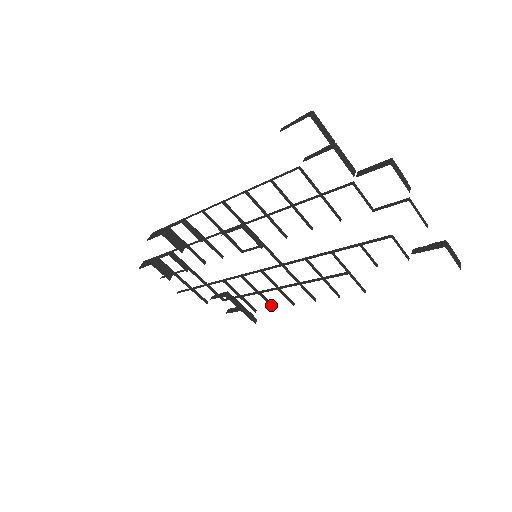
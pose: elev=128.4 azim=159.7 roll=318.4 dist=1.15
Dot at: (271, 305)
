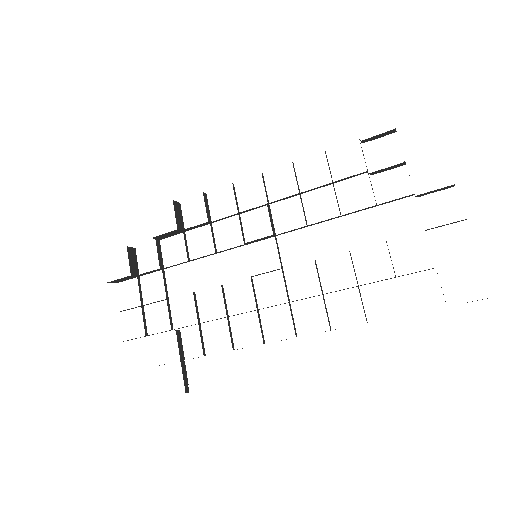
Dot at: (232, 343)
